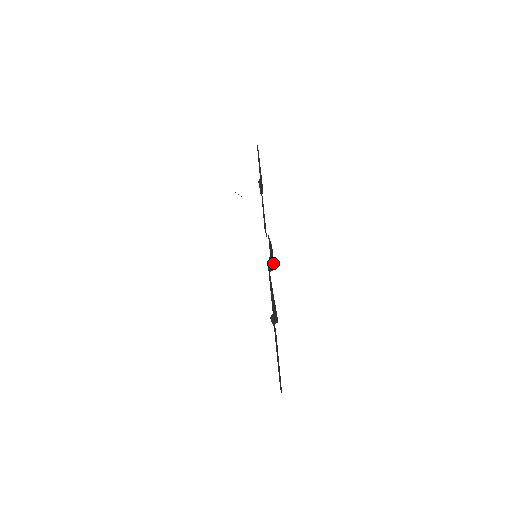
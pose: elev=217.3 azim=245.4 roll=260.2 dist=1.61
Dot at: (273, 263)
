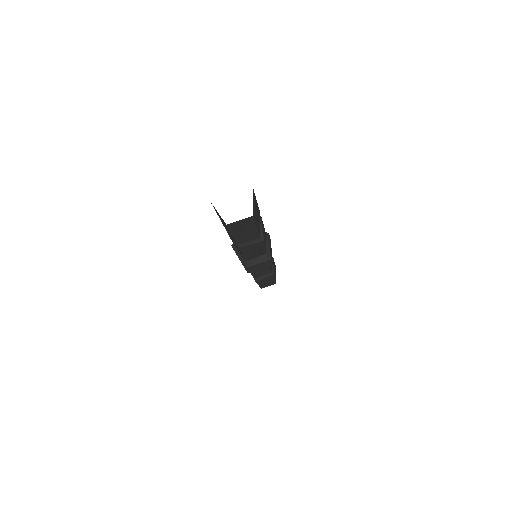
Dot at: (270, 254)
